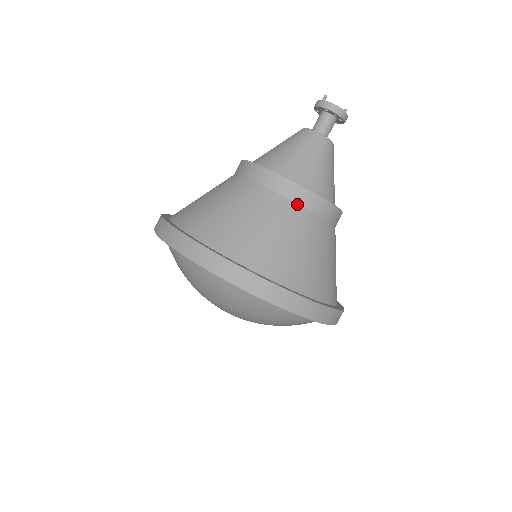
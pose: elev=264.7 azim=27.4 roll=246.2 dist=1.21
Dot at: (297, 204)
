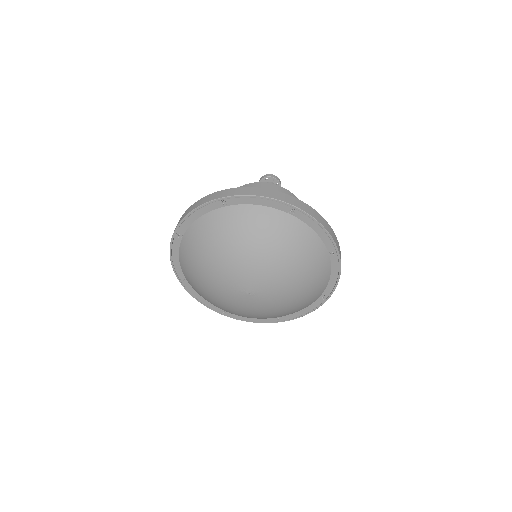
Dot at: occluded
